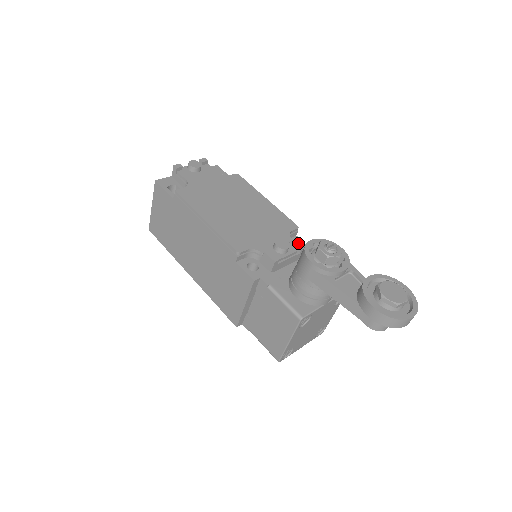
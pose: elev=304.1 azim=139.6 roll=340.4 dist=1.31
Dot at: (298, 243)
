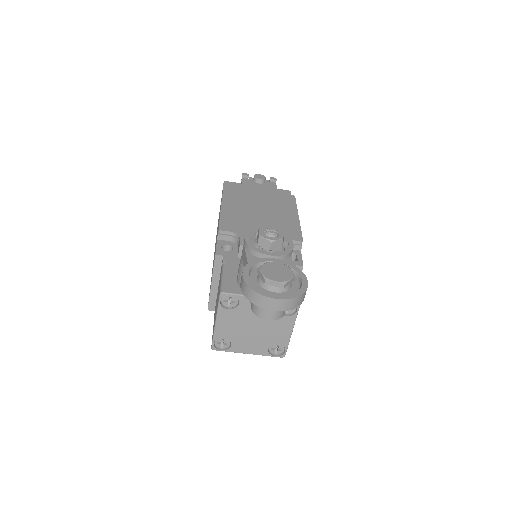
Dot at: occluded
